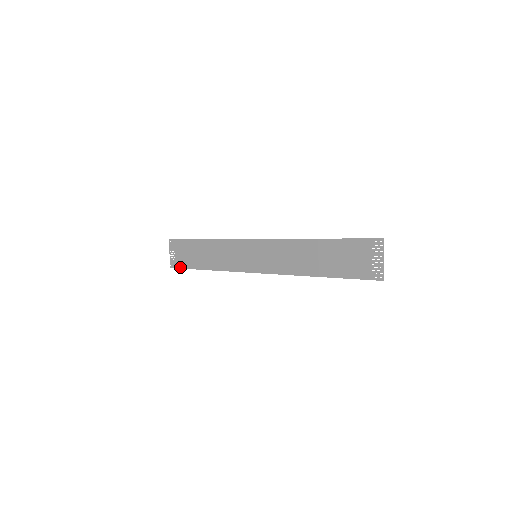
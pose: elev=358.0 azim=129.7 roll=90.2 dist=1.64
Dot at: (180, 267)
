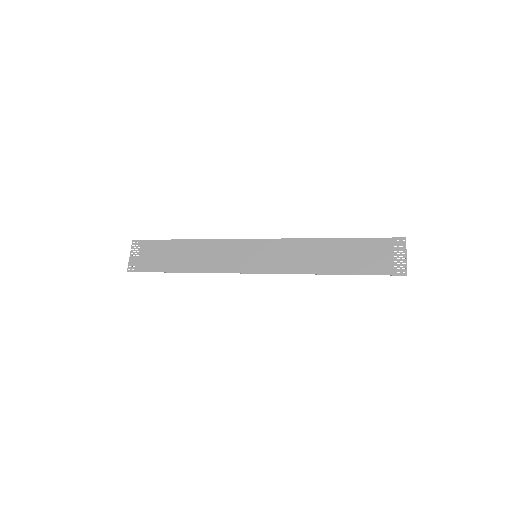
Dot at: (144, 270)
